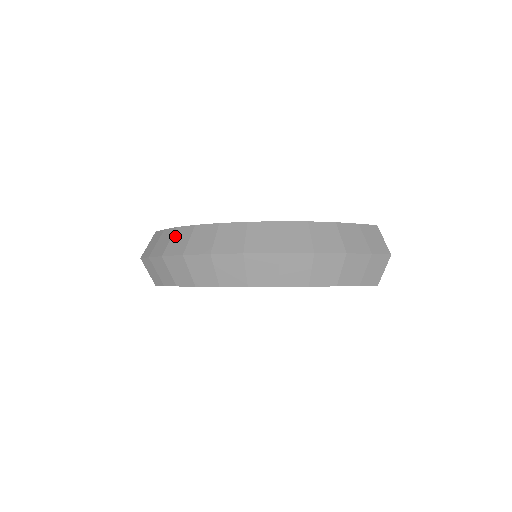
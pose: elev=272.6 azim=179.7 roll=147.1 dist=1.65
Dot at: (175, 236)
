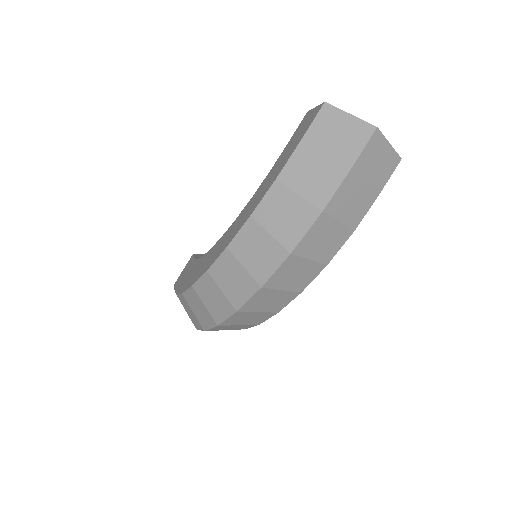
Dot at: (184, 307)
